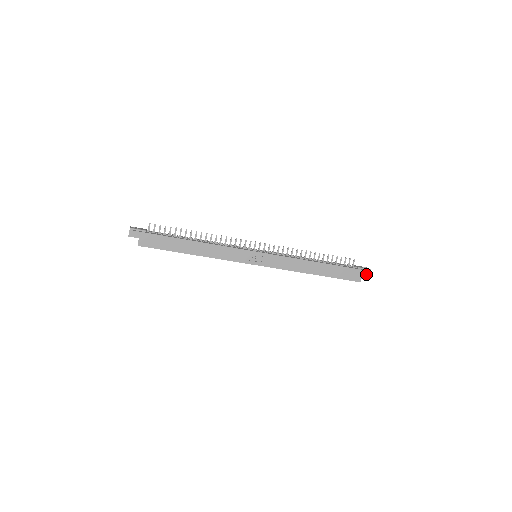
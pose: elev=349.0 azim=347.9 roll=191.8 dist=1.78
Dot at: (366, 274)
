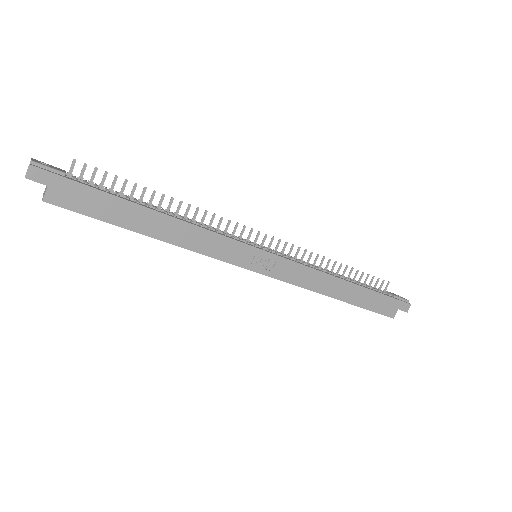
Dot at: (403, 307)
